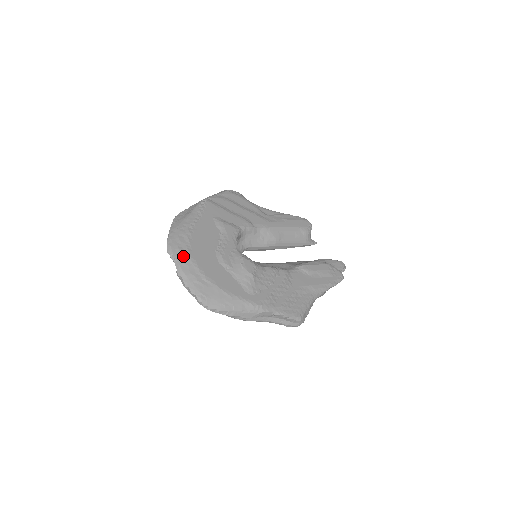
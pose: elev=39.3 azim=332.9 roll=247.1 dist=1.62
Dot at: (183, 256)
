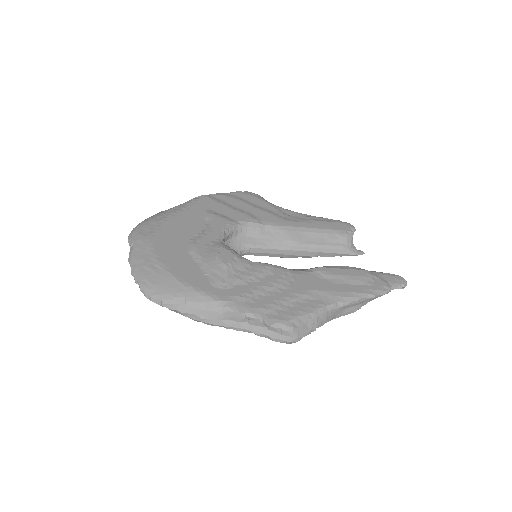
Dot at: (141, 241)
